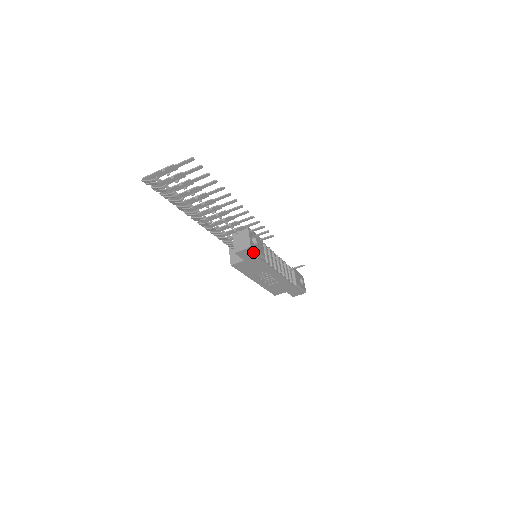
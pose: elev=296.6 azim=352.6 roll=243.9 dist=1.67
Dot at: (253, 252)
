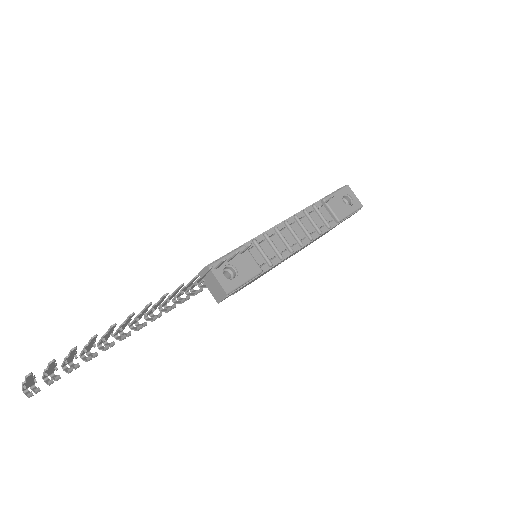
Dot at: (239, 287)
